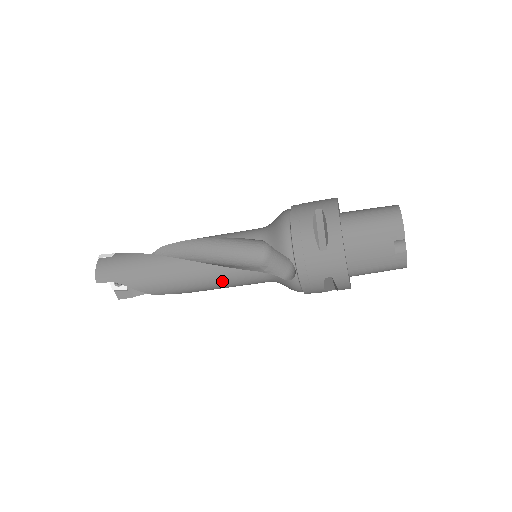
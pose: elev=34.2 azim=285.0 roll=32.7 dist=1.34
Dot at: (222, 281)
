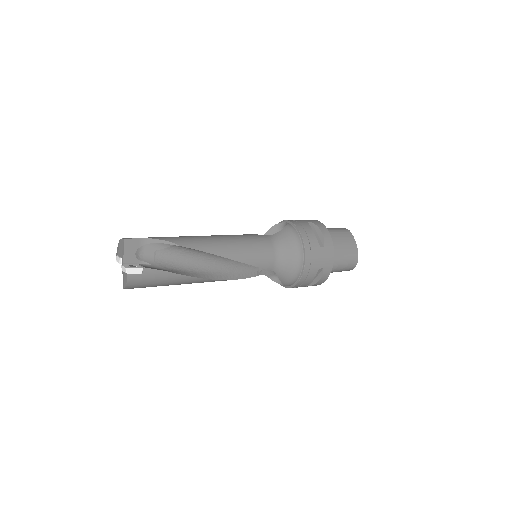
Dot at: occluded
